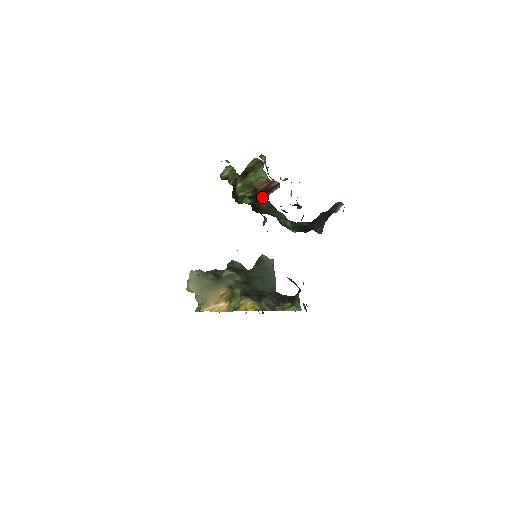
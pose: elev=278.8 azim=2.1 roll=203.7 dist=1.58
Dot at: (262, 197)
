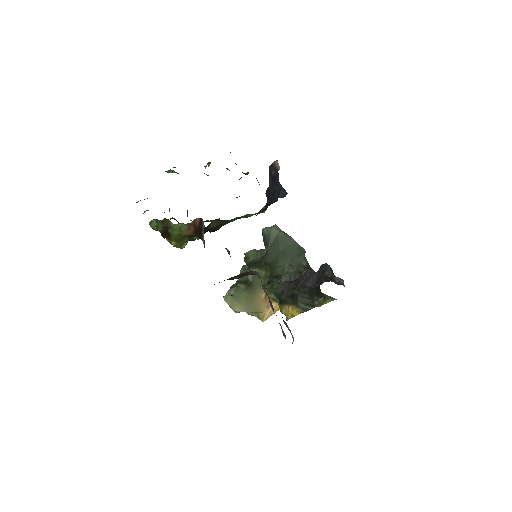
Dot at: (201, 238)
